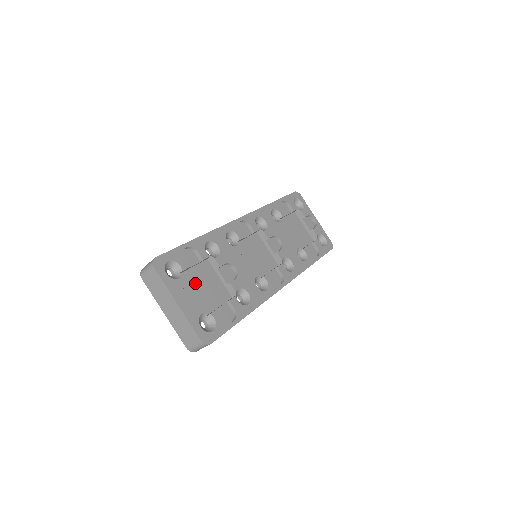
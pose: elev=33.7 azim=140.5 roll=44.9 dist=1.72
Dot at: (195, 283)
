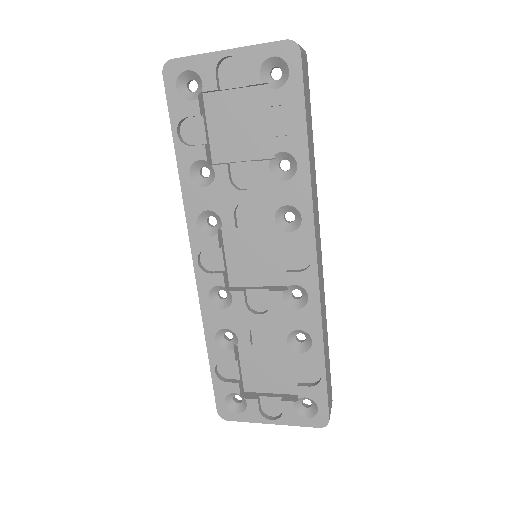
Dot at: (259, 376)
